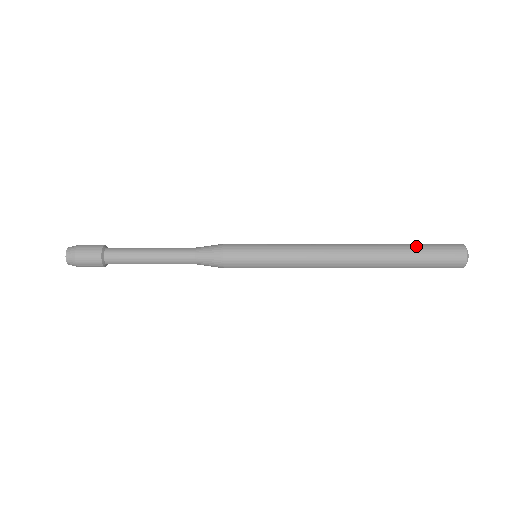
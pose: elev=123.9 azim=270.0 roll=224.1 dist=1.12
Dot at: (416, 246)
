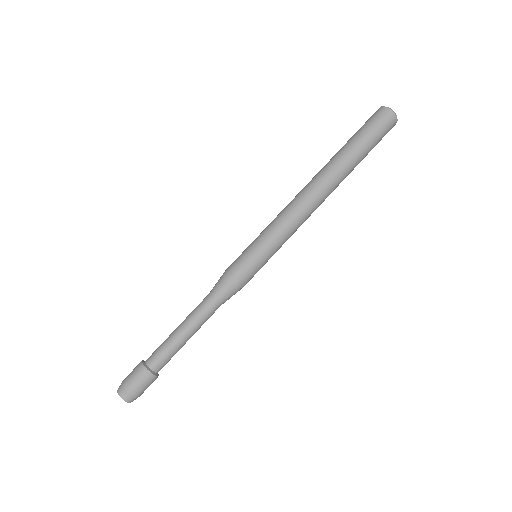
Dot at: (350, 138)
